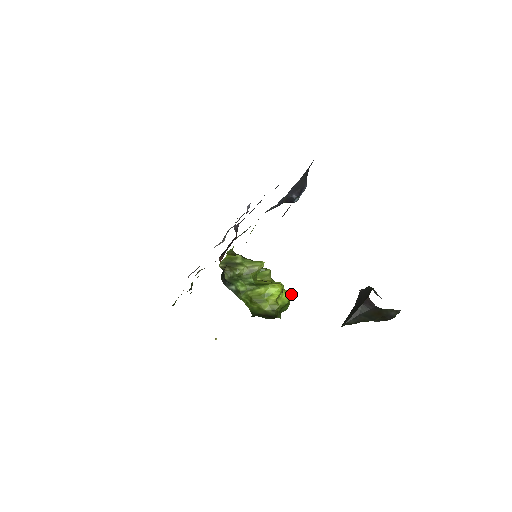
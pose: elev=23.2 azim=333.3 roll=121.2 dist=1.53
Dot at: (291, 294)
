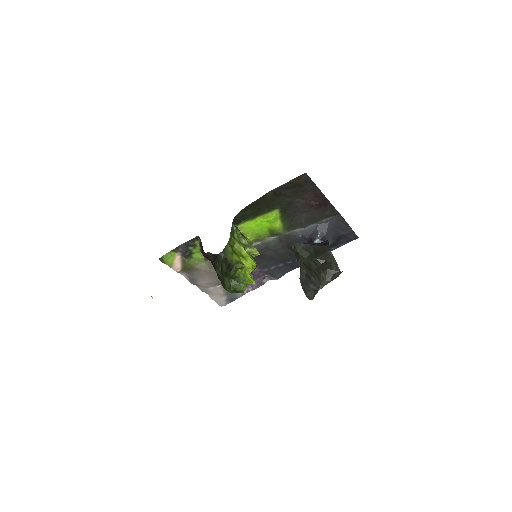
Dot at: (253, 282)
